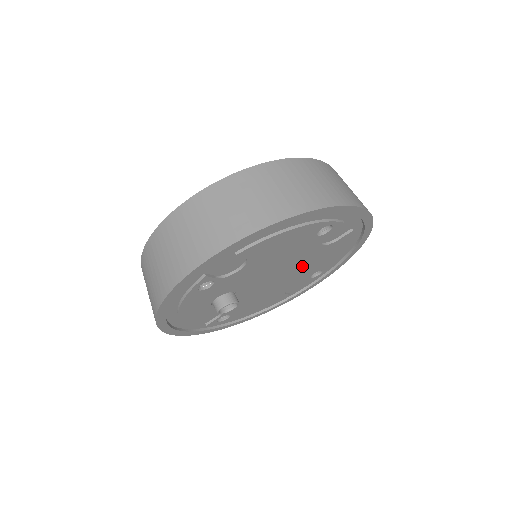
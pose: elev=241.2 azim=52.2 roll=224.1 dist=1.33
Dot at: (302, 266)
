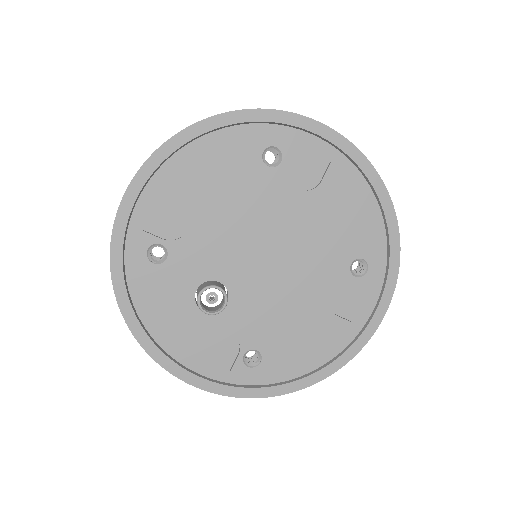
Dot at: (305, 239)
